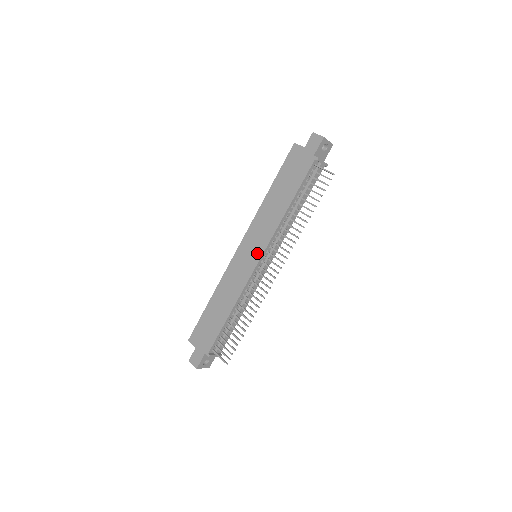
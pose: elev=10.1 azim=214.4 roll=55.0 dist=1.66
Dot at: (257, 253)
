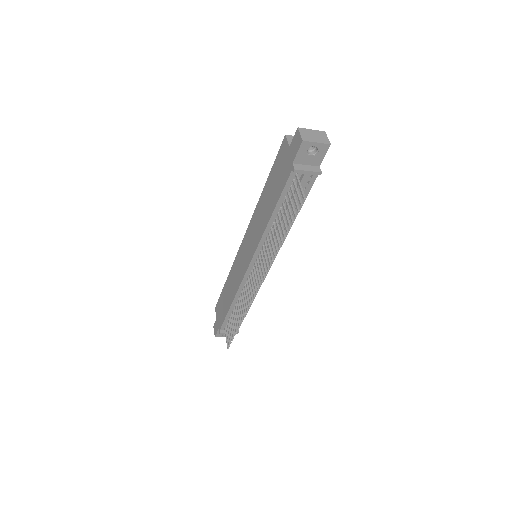
Dot at: (248, 257)
